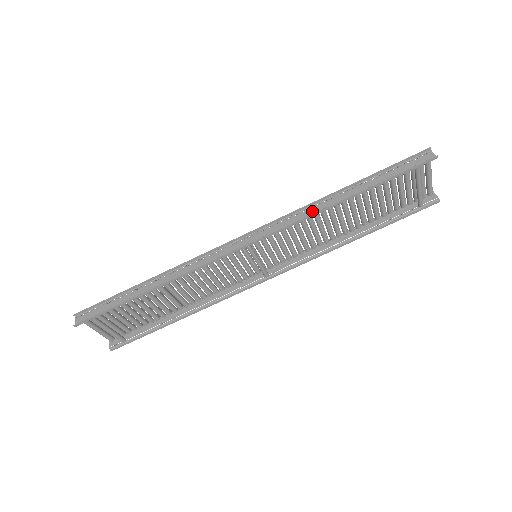
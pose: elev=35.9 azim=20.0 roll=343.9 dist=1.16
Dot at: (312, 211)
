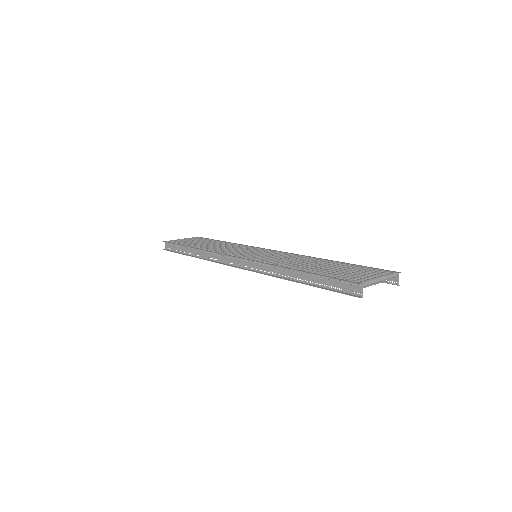
Dot at: (274, 271)
